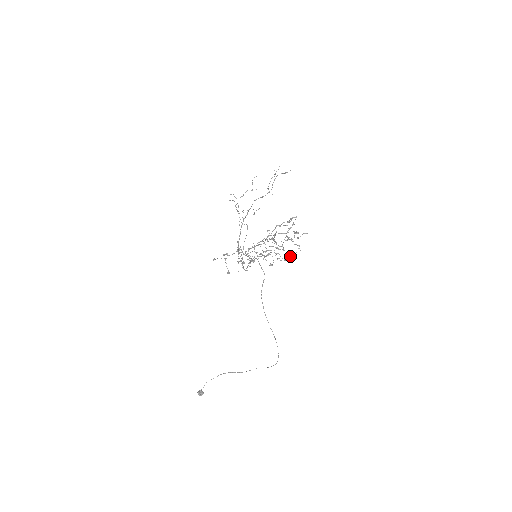
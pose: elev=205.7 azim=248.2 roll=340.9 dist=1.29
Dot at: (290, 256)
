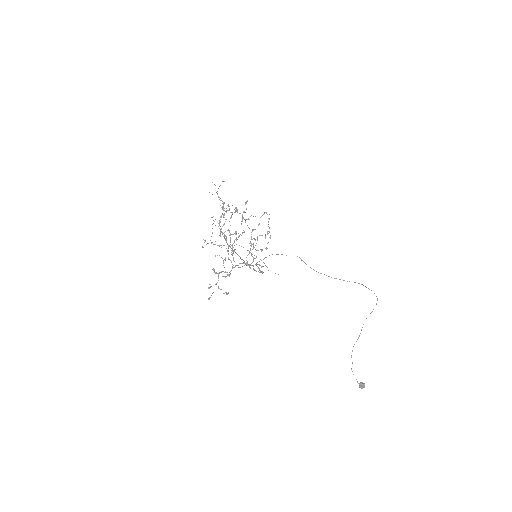
Dot at: occluded
